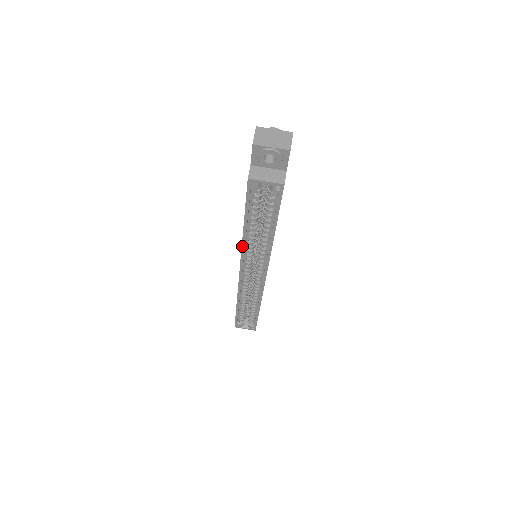
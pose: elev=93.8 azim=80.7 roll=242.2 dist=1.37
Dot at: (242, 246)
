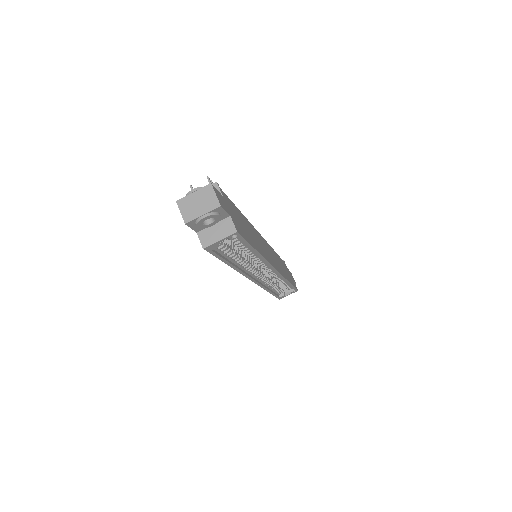
Dot at: (239, 272)
